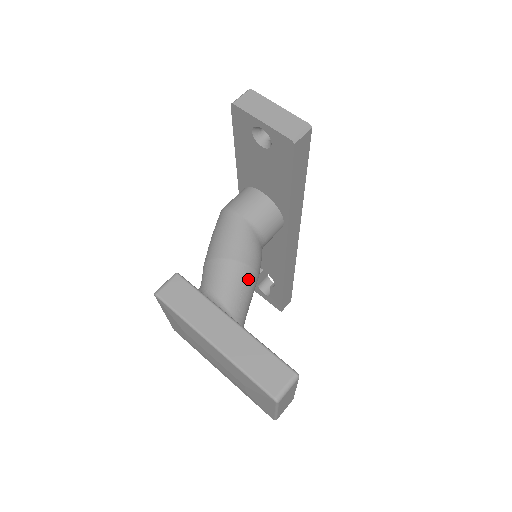
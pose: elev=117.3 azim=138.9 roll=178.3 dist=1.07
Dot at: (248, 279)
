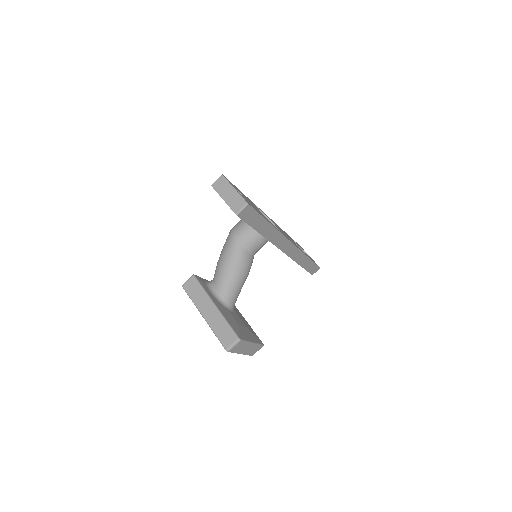
Dot at: (236, 278)
